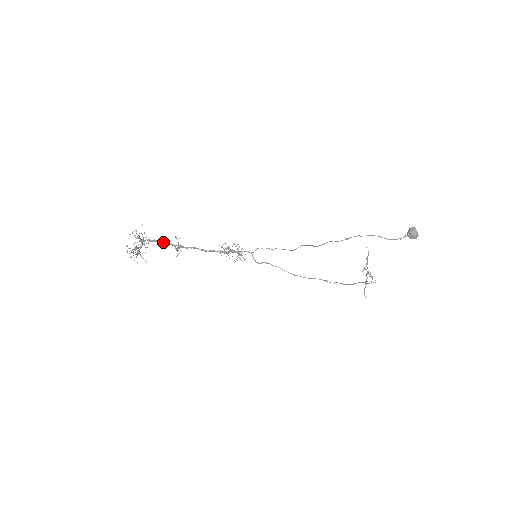
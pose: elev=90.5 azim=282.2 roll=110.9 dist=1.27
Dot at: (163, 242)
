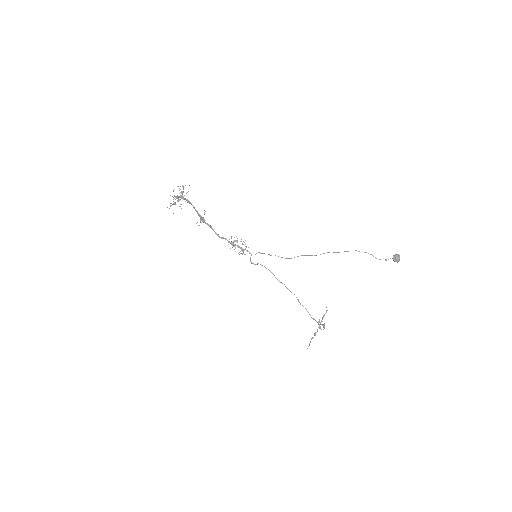
Dot at: occluded
